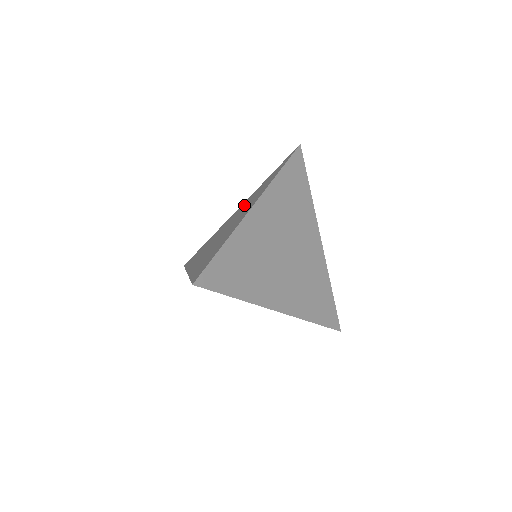
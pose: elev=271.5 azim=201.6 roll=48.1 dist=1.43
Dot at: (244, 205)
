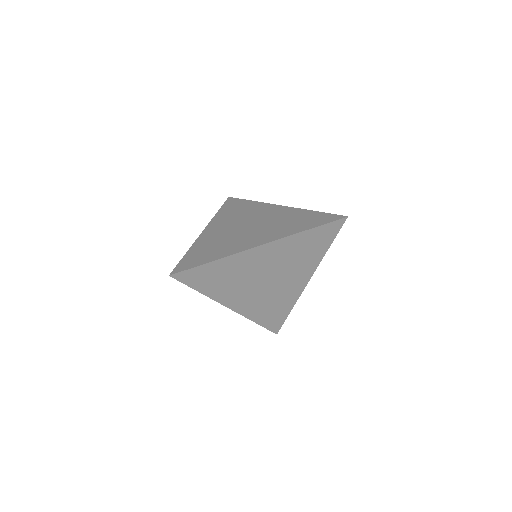
Dot at: (278, 216)
